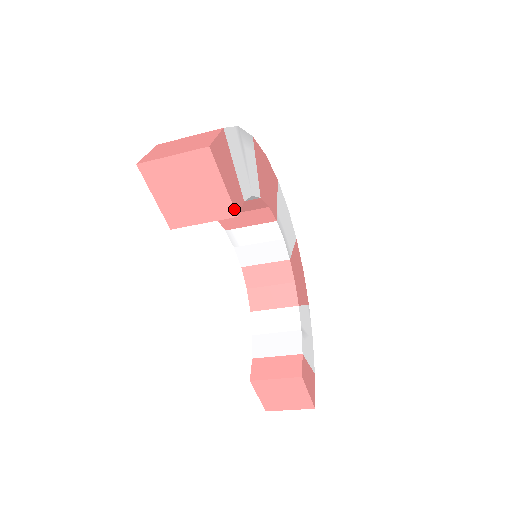
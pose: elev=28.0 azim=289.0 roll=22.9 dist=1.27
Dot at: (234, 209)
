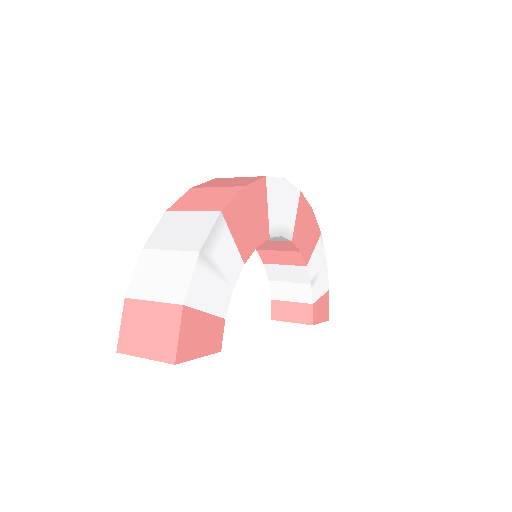
Dot at: occluded
